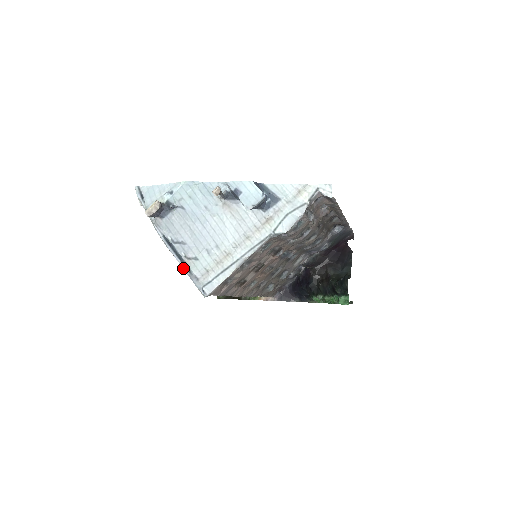
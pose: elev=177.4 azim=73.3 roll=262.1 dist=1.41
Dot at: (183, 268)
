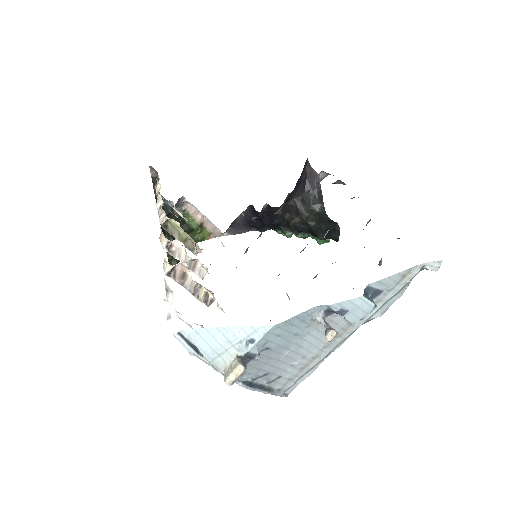
Dot at: (266, 393)
